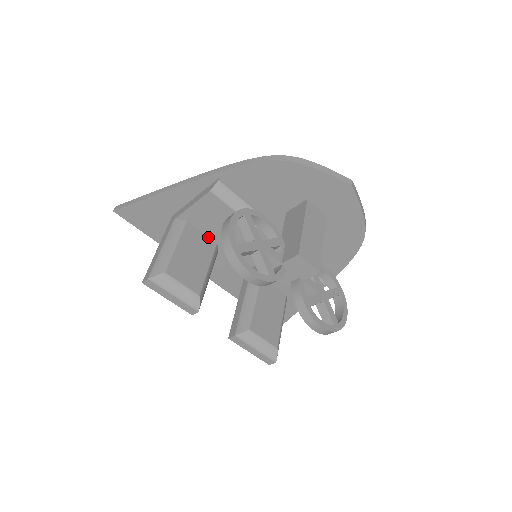
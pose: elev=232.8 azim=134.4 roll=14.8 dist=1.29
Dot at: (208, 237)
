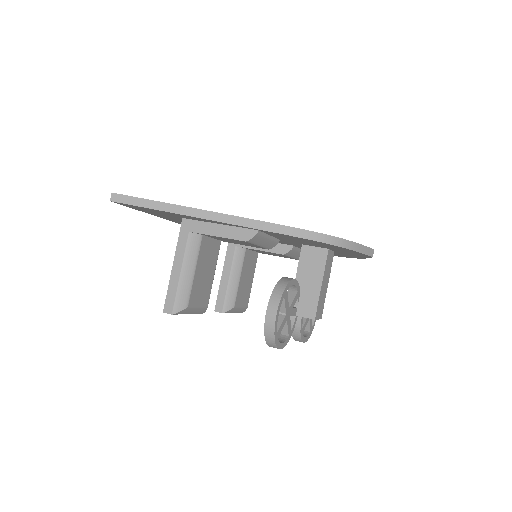
Dot at: (216, 239)
